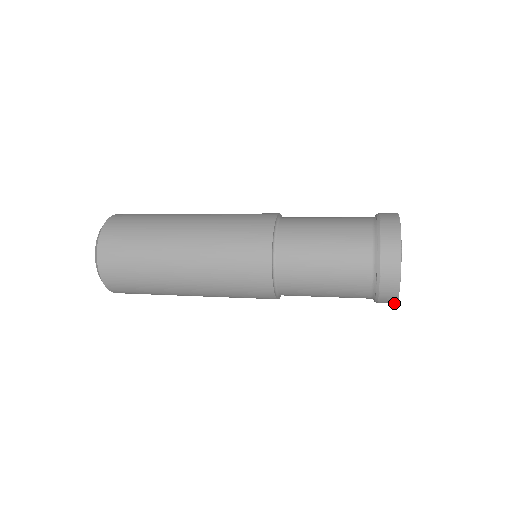
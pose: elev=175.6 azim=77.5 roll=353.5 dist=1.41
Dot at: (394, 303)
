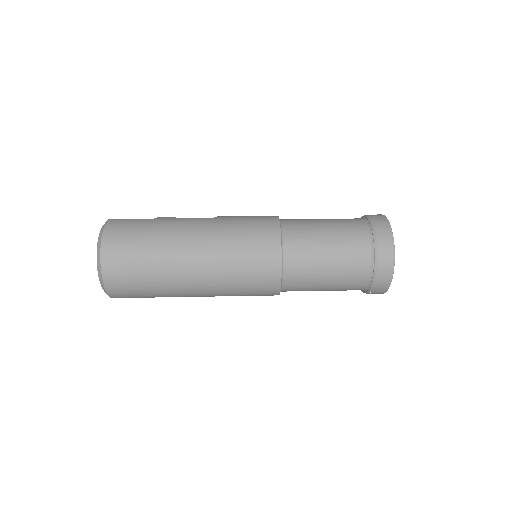
Dot at: occluded
